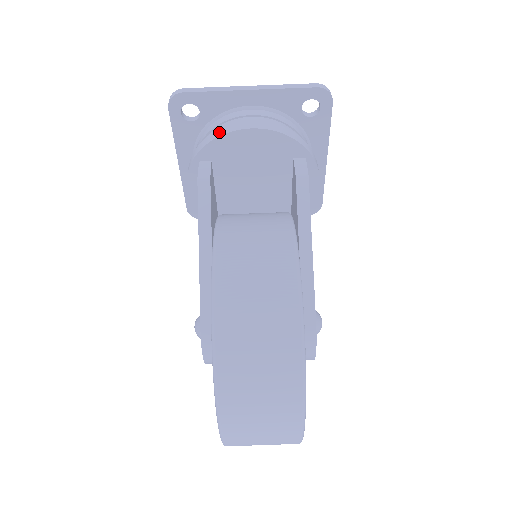
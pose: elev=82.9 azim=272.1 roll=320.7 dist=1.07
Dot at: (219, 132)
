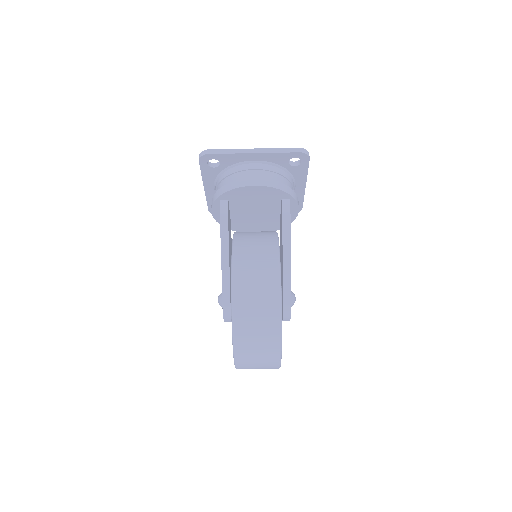
Dot at: (234, 185)
